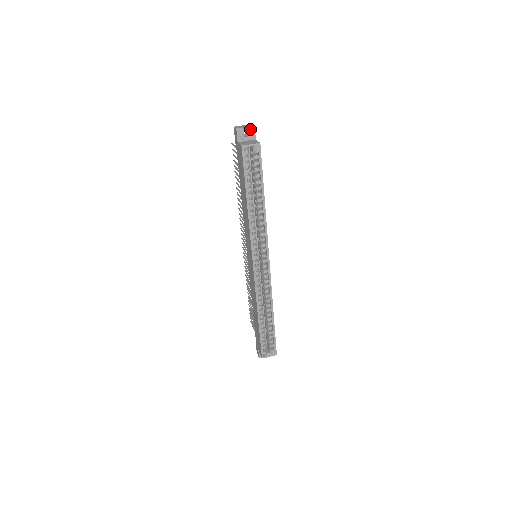
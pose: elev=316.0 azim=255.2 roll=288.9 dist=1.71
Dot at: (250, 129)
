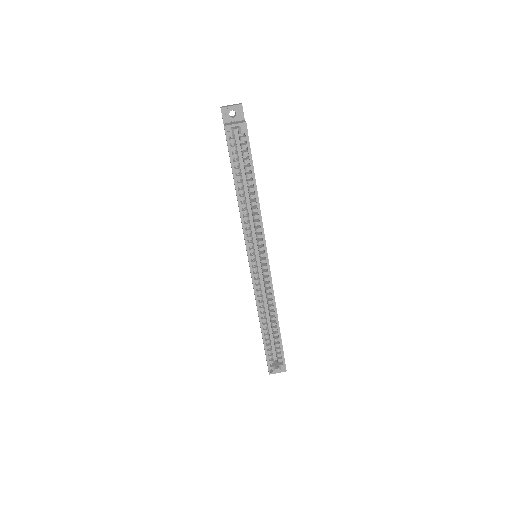
Dot at: (237, 108)
